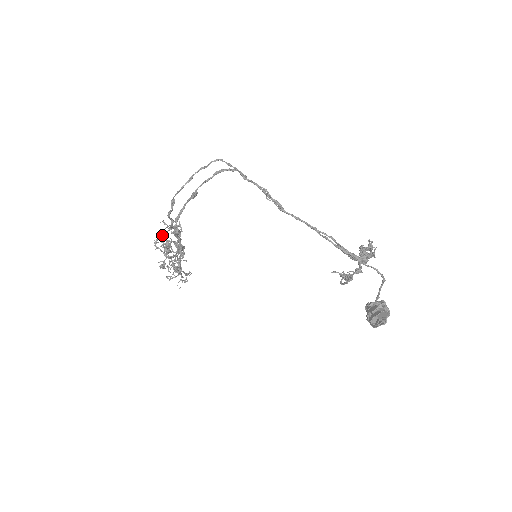
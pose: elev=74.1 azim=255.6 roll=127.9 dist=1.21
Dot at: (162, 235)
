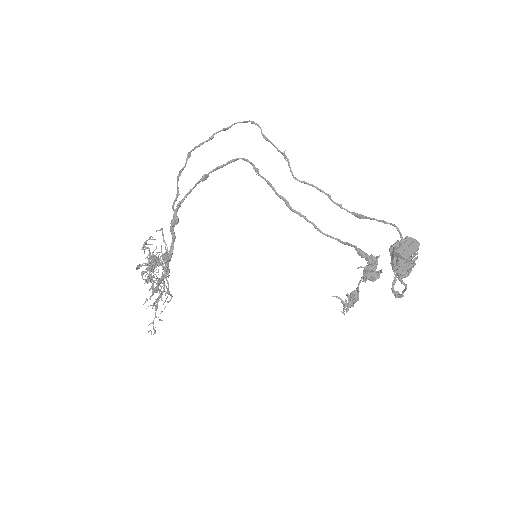
Dot at: occluded
